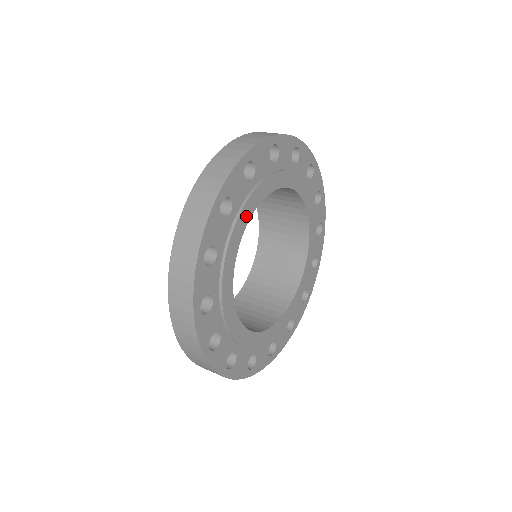
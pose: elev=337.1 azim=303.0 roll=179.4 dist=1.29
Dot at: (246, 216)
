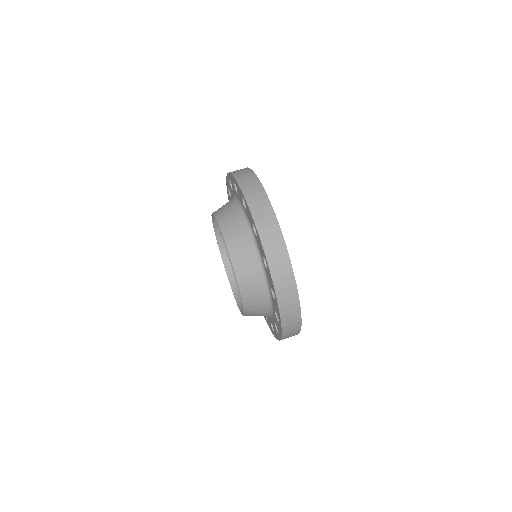
Dot at: occluded
